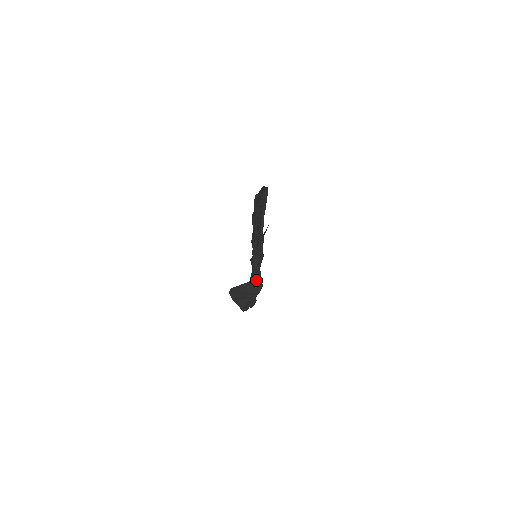
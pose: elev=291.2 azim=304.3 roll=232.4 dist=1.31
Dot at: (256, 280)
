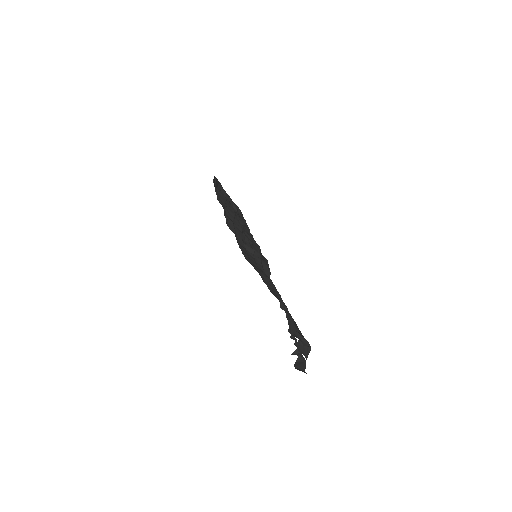
Dot at: (307, 352)
